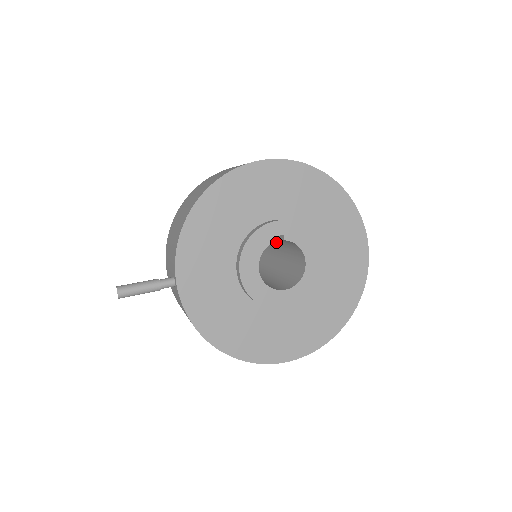
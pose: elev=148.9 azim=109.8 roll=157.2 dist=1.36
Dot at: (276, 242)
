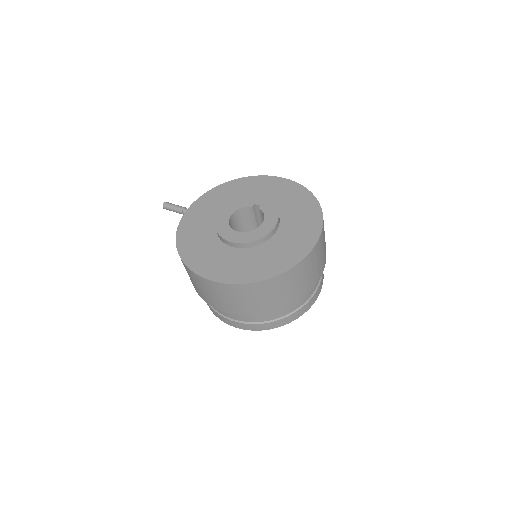
Dot at: occluded
